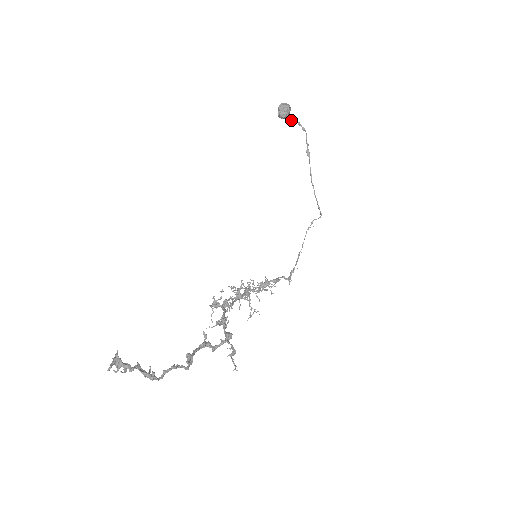
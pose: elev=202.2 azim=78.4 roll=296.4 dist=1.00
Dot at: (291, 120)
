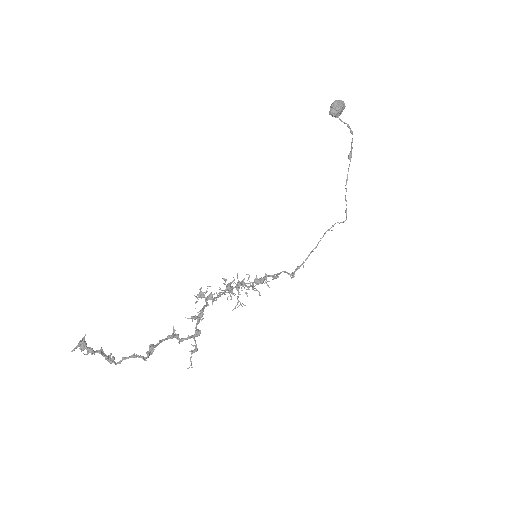
Dot at: (341, 120)
